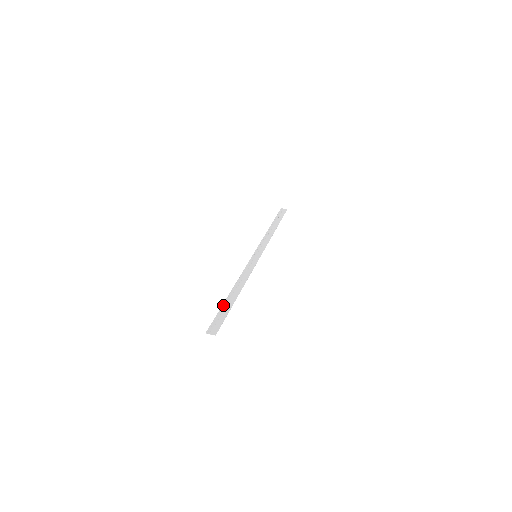
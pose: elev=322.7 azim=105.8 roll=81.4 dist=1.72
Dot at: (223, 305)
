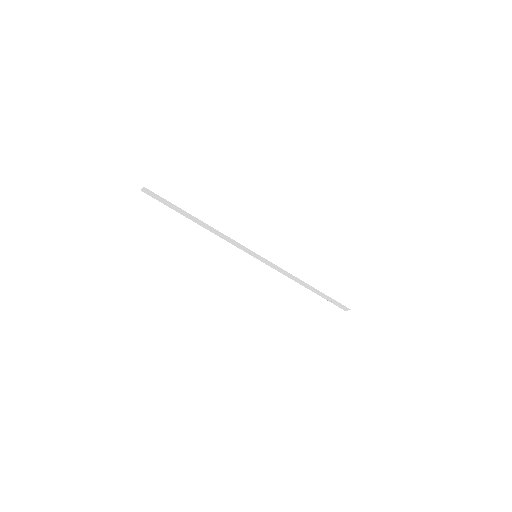
Dot at: (178, 211)
